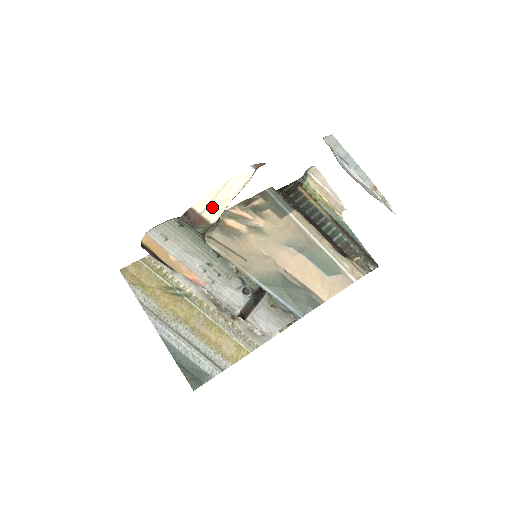
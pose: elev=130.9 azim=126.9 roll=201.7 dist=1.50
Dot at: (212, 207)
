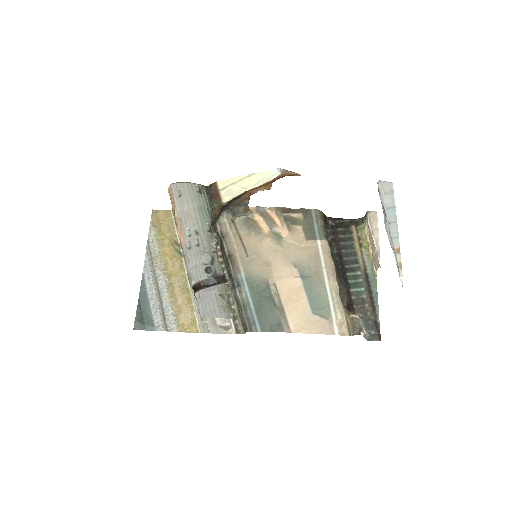
Dot at: (230, 189)
